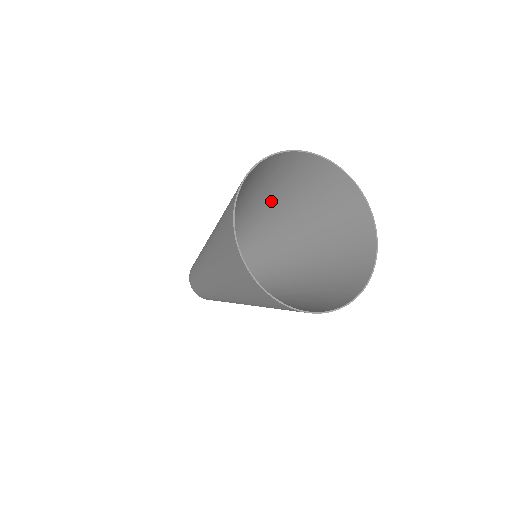
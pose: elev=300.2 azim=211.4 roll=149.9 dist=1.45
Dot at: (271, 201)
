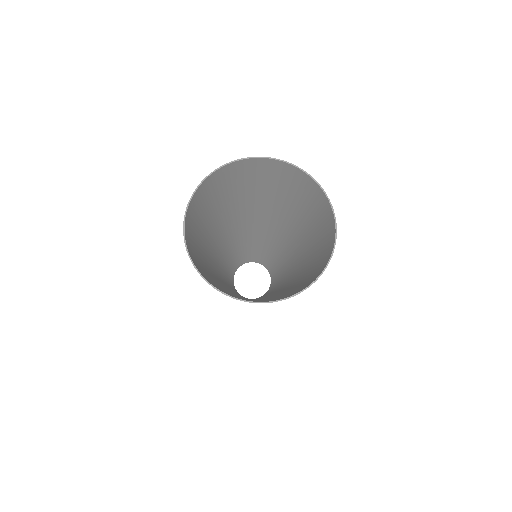
Dot at: (236, 208)
